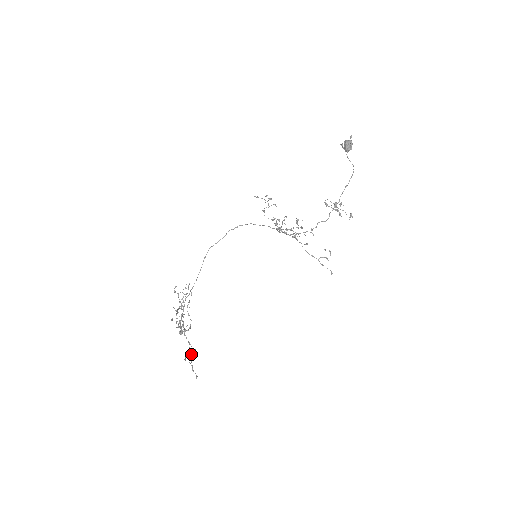
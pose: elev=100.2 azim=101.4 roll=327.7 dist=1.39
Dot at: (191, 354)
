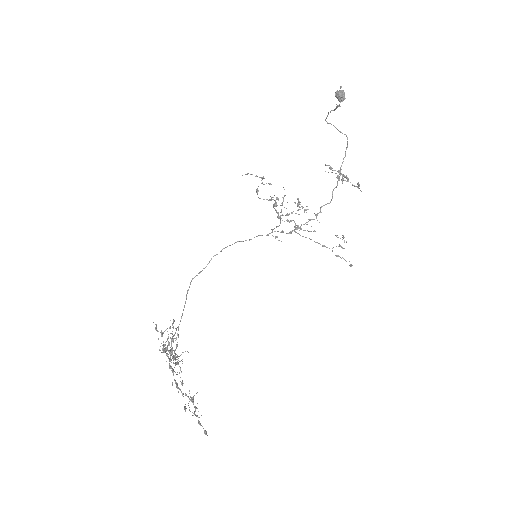
Dot at: (193, 400)
